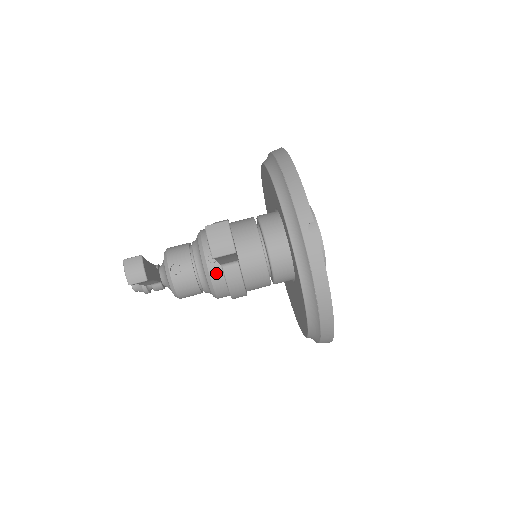
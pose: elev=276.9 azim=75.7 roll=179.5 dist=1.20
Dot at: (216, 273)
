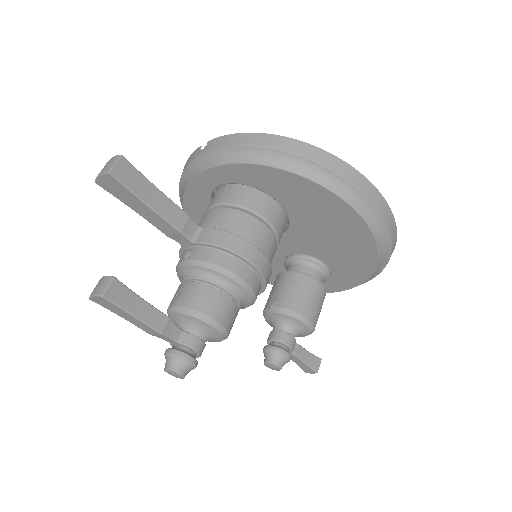
Dot at: (199, 253)
